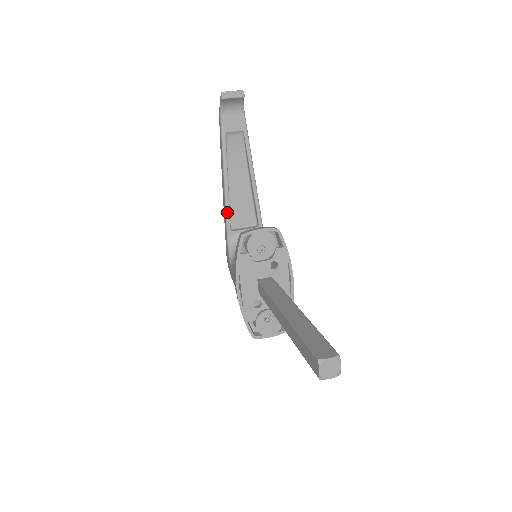
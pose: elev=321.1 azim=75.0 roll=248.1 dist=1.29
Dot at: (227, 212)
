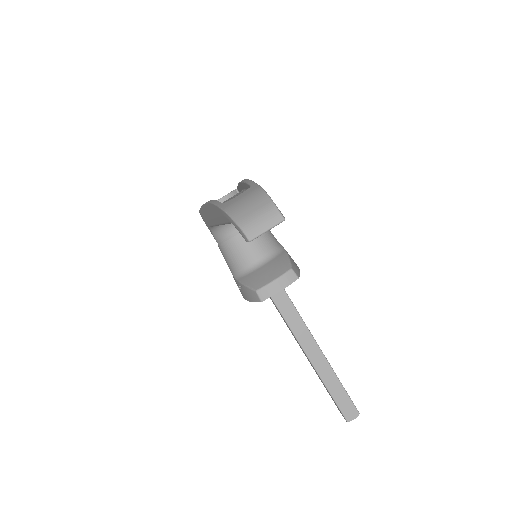
Dot at: occluded
